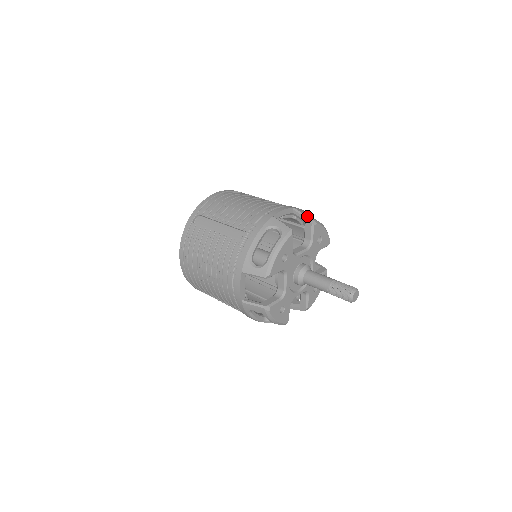
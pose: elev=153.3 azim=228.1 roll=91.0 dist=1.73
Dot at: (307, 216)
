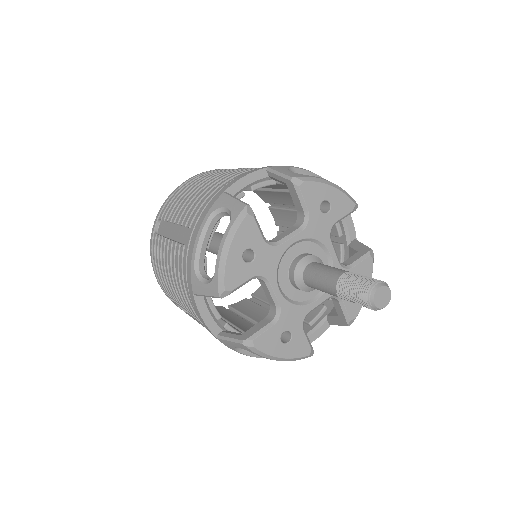
Dot at: (285, 174)
